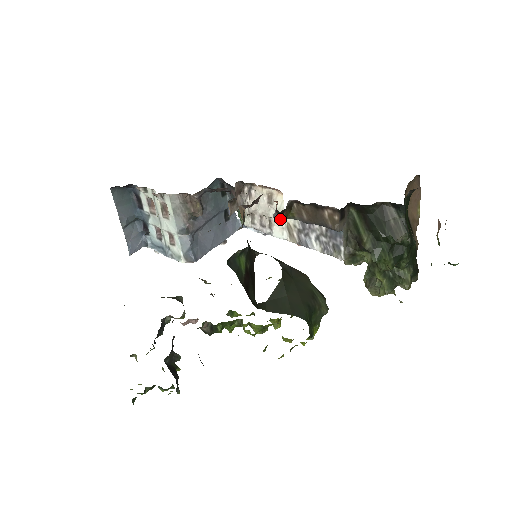
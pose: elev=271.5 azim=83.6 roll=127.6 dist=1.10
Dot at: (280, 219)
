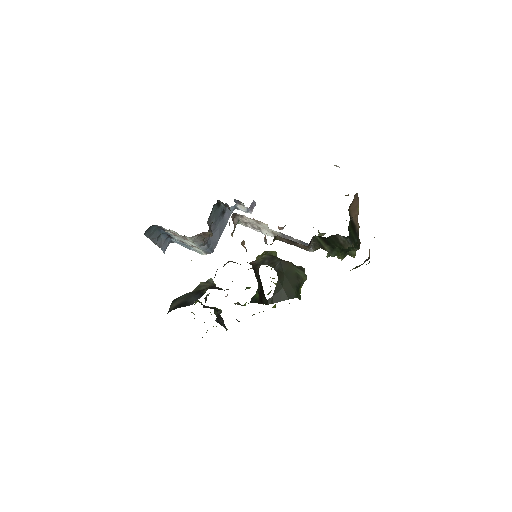
Dot at: occluded
